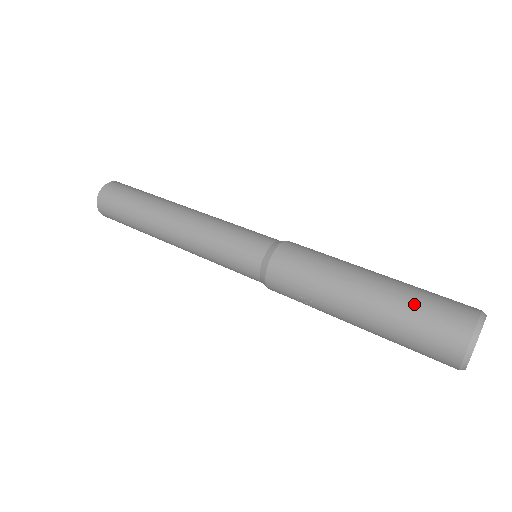
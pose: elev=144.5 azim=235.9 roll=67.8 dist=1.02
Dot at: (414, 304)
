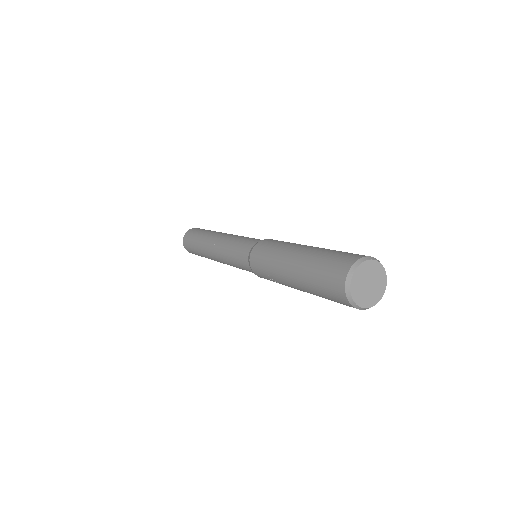
Dot at: (319, 260)
